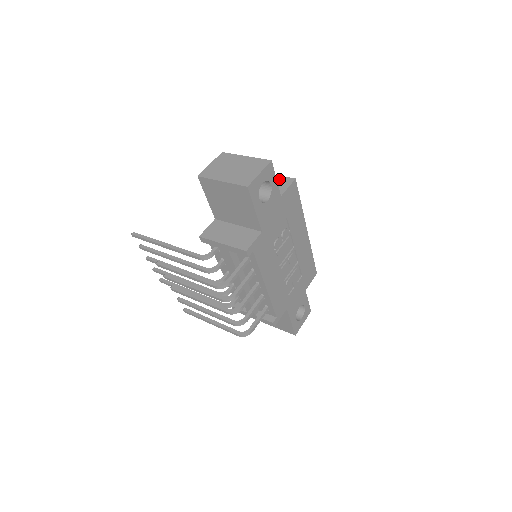
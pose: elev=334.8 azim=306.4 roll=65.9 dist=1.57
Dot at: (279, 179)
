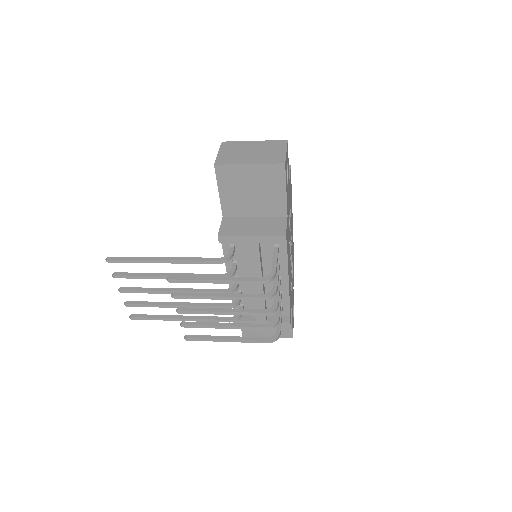
Dot at: occluded
